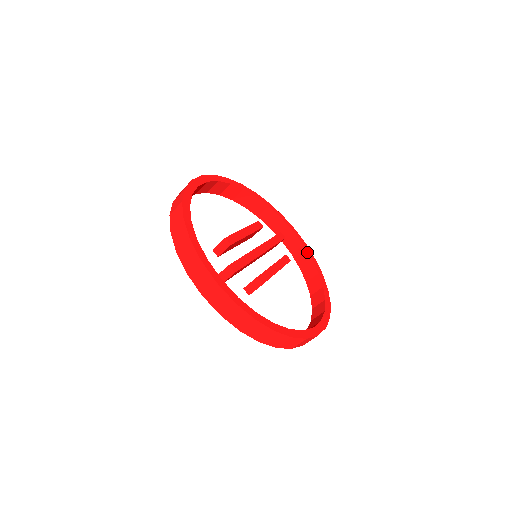
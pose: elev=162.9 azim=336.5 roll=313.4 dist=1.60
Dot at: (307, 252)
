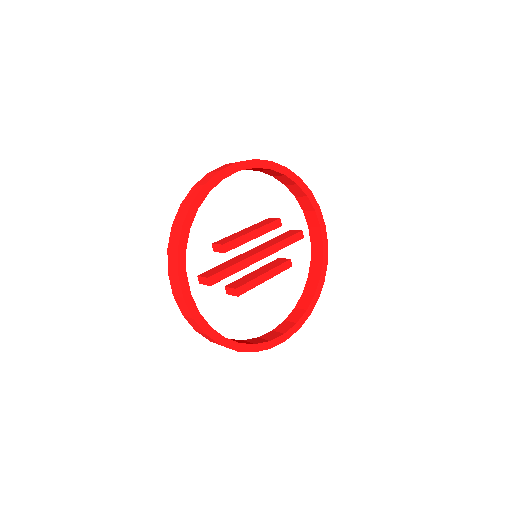
Dot at: (322, 253)
